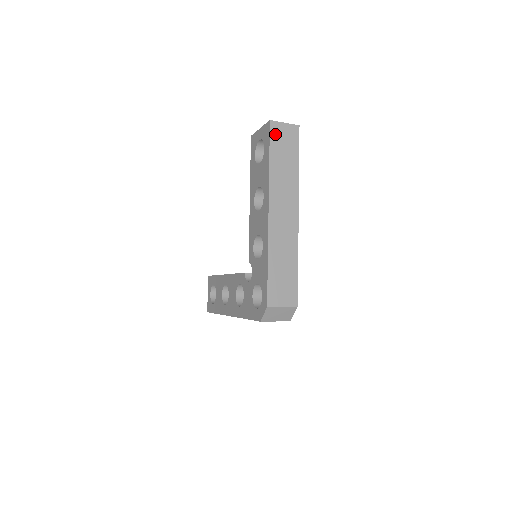
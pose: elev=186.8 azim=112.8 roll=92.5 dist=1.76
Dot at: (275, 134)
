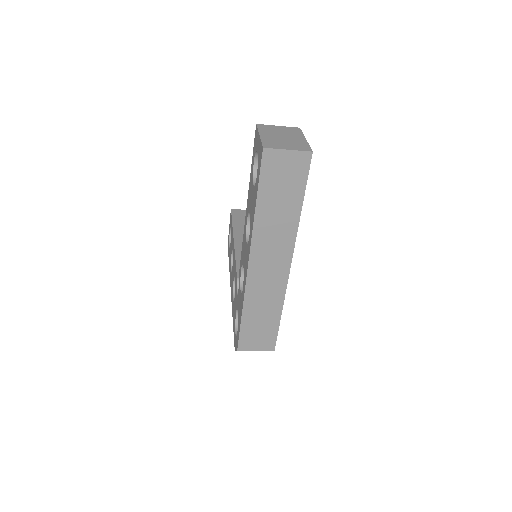
Dot at: (269, 167)
